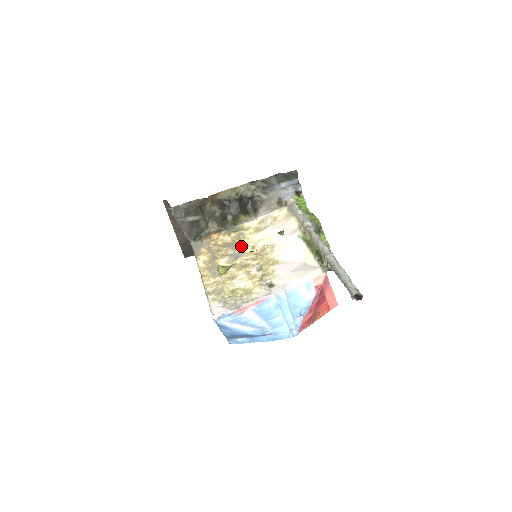
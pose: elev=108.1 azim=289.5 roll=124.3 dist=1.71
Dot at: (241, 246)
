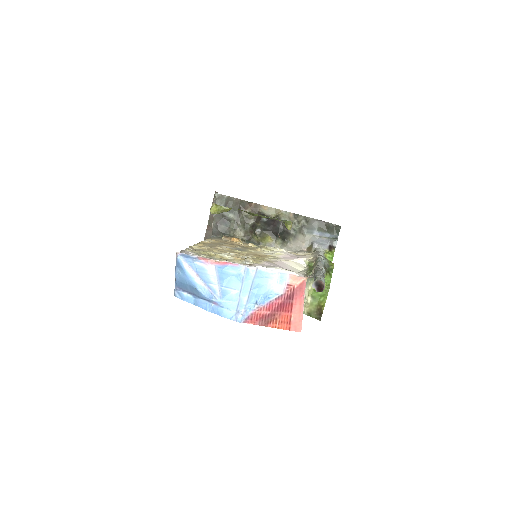
Dot at: (250, 249)
